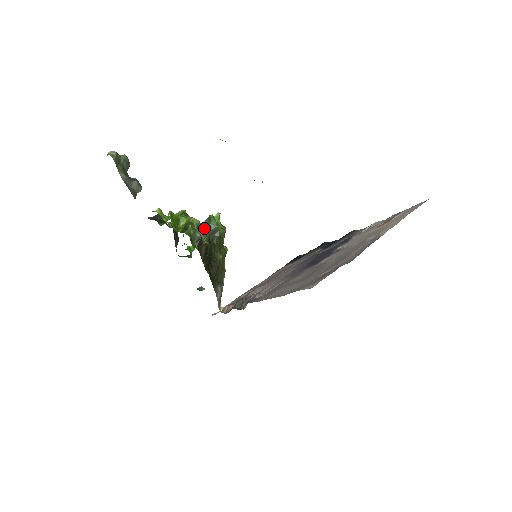
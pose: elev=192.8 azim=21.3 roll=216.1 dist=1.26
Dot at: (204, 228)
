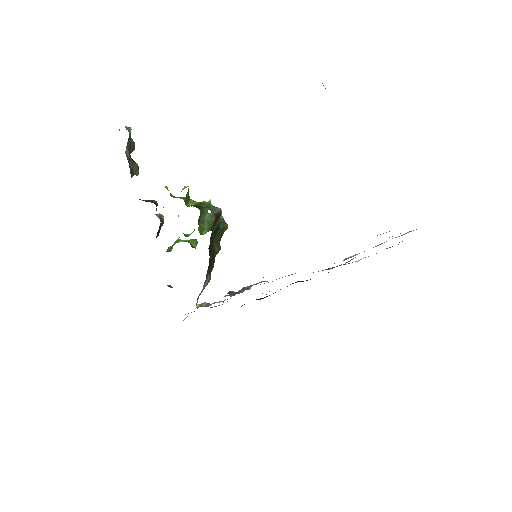
Dot at: (209, 217)
